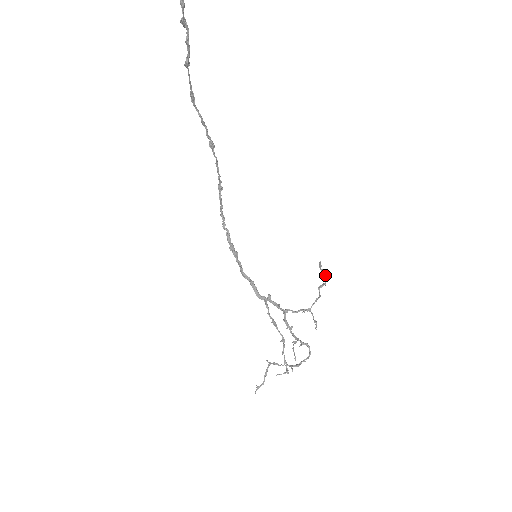
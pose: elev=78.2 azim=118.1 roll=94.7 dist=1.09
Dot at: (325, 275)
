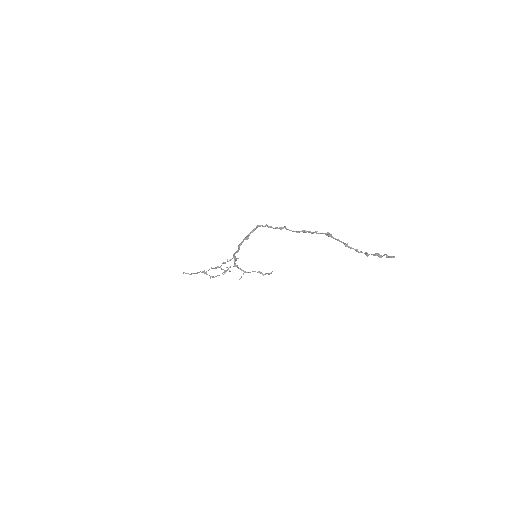
Dot at: (267, 273)
